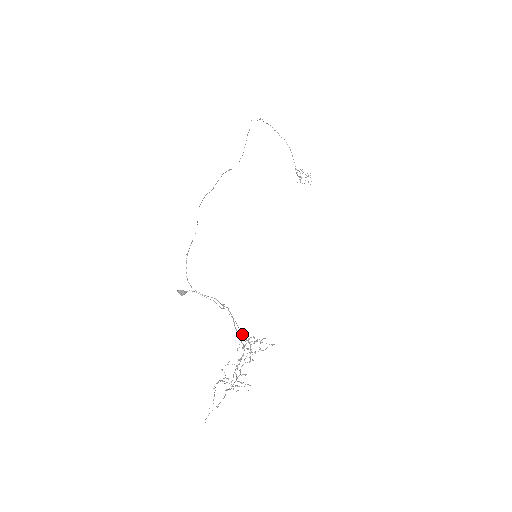
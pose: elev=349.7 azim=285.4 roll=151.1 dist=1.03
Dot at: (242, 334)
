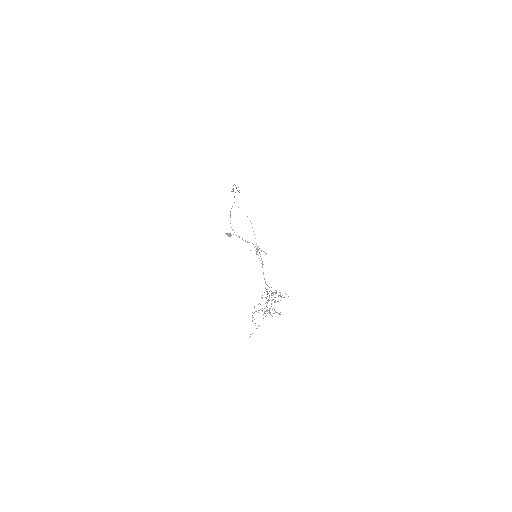
Dot at: (266, 284)
